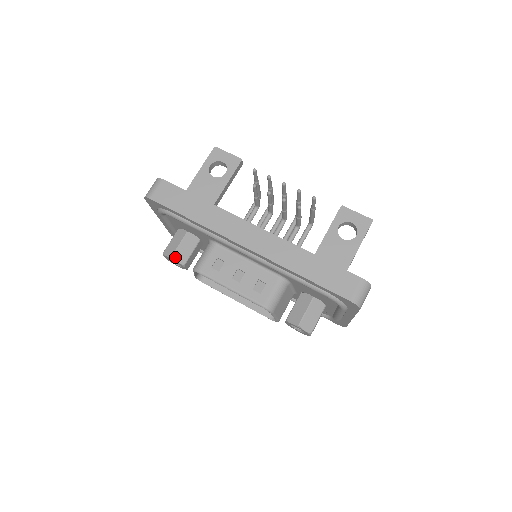
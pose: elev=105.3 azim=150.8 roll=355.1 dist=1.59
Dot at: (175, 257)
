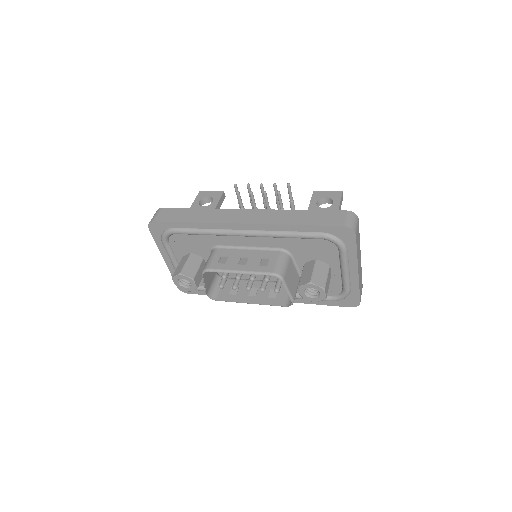
Dot at: (184, 273)
